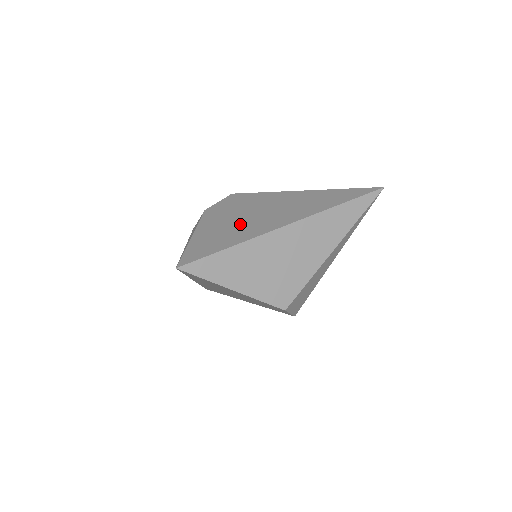
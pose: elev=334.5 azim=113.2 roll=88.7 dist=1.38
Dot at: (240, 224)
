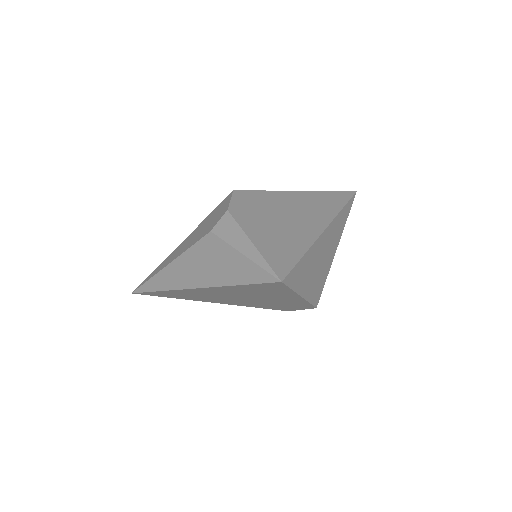
Dot at: (285, 227)
